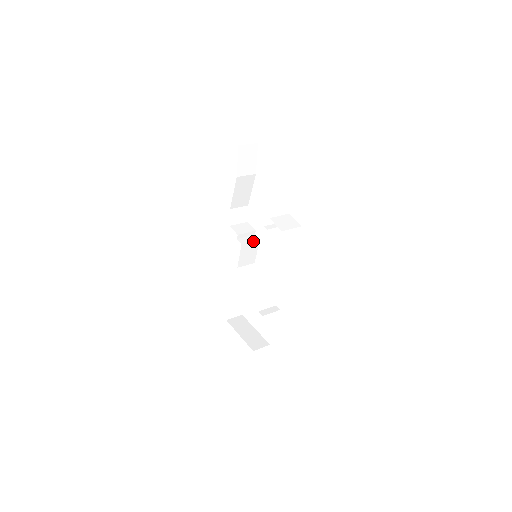
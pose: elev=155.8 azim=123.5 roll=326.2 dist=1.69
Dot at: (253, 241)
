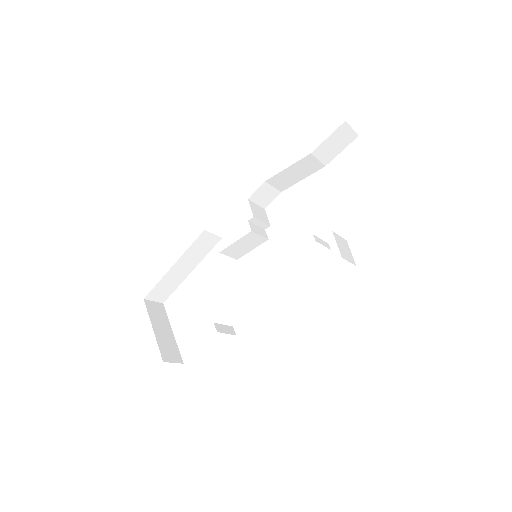
Dot at: (262, 236)
